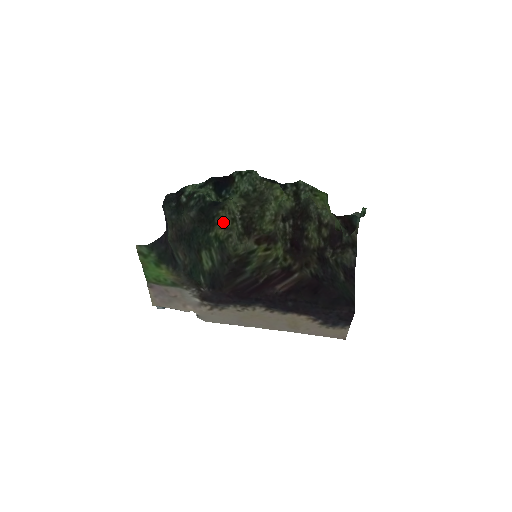
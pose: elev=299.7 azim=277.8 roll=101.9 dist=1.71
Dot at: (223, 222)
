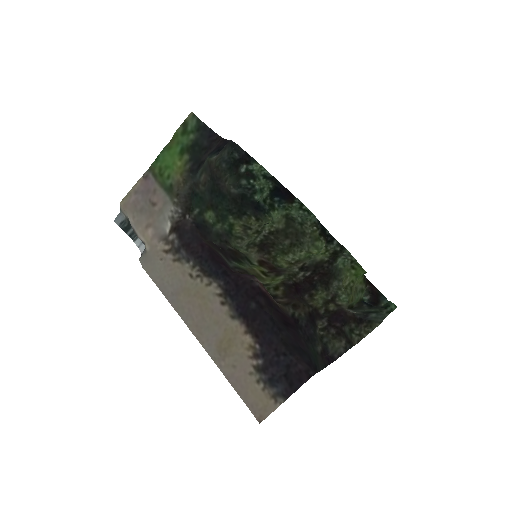
Dot at: (247, 226)
